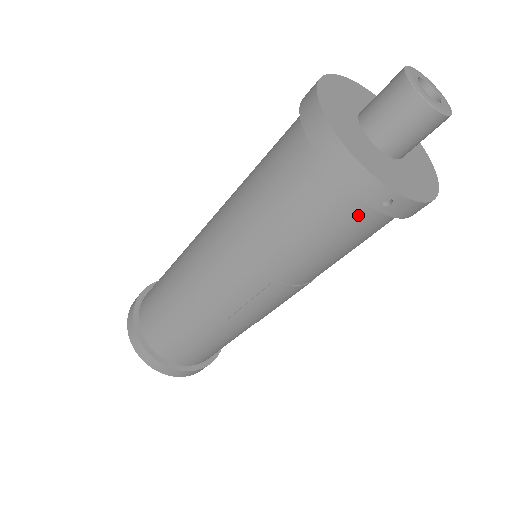
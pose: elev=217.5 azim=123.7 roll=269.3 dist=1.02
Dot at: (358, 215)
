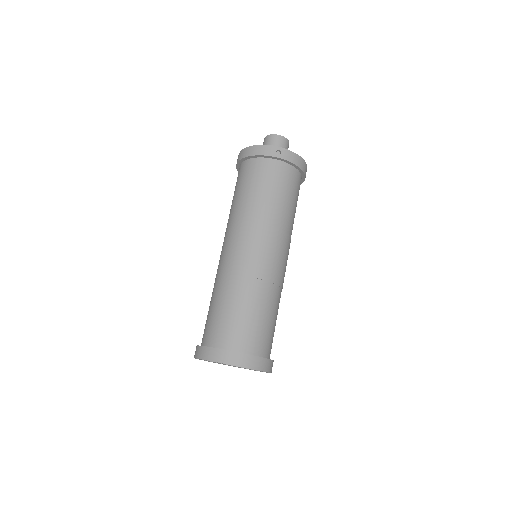
Dot at: (274, 167)
